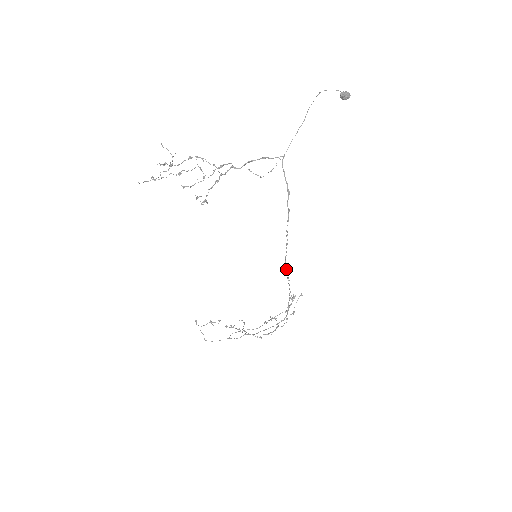
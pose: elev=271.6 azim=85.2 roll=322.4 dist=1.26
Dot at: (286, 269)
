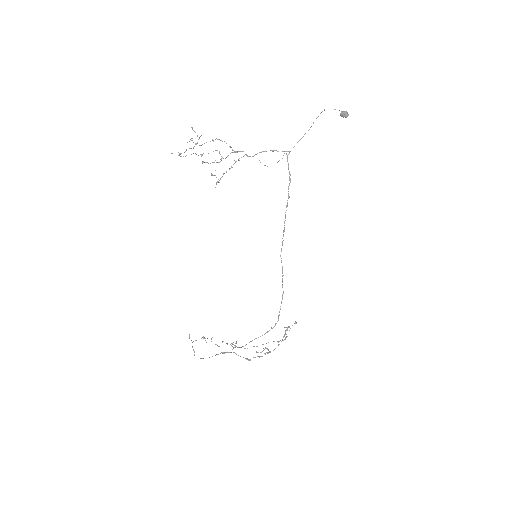
Dot at: (281, 260)
